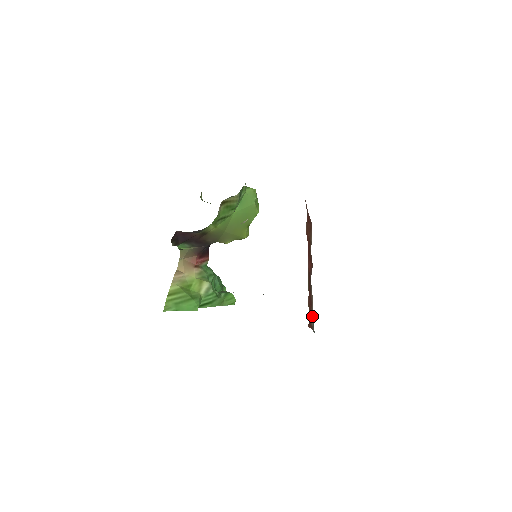
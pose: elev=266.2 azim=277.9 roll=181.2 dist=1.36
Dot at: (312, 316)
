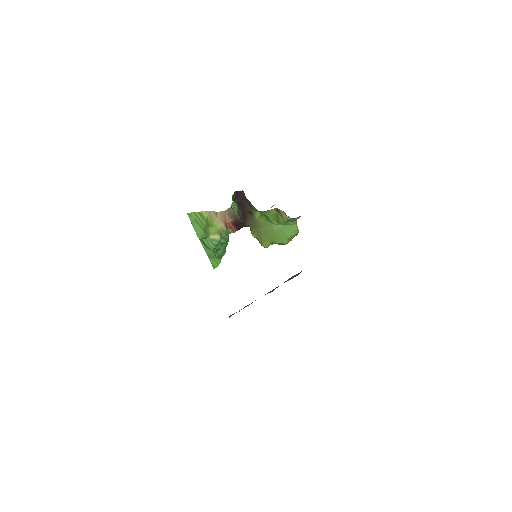
Dot at: occluded
